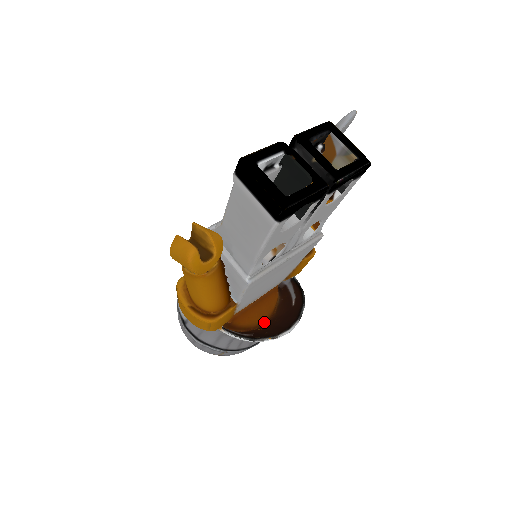
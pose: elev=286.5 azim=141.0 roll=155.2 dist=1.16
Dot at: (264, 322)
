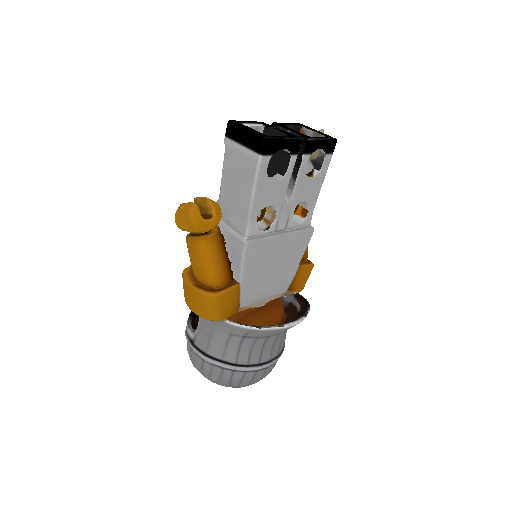
Dot at: occluded
